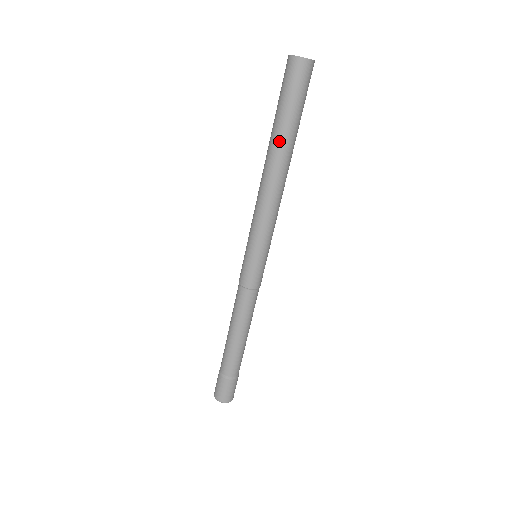
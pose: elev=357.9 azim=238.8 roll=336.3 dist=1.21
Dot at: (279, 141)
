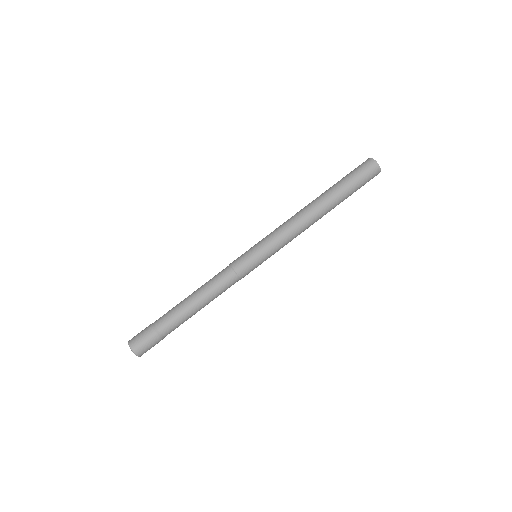
Dot at: (334, 198)
